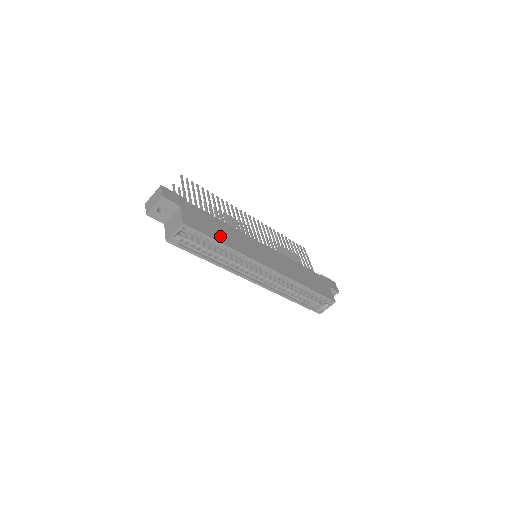
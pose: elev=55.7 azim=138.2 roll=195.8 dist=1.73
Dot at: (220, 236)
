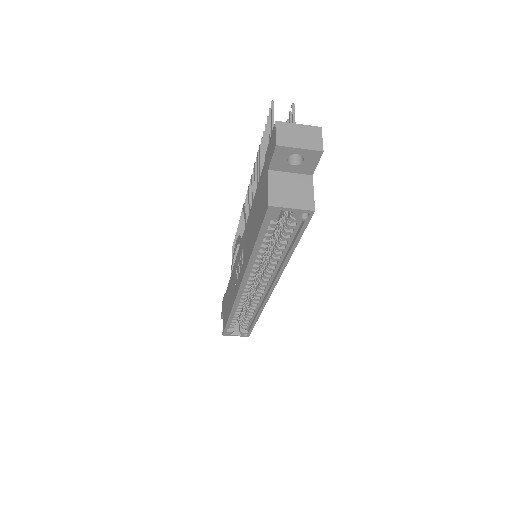
Dot at: occluded
